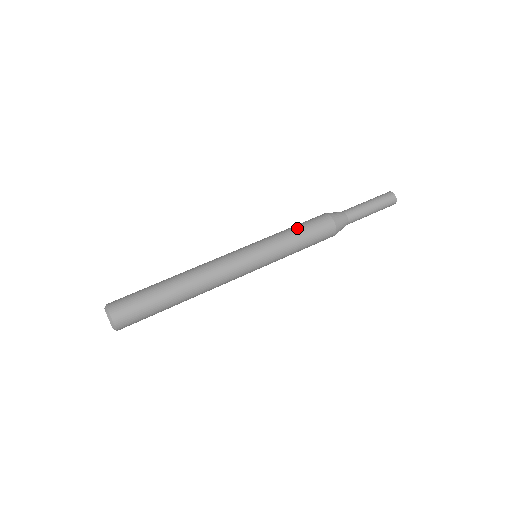
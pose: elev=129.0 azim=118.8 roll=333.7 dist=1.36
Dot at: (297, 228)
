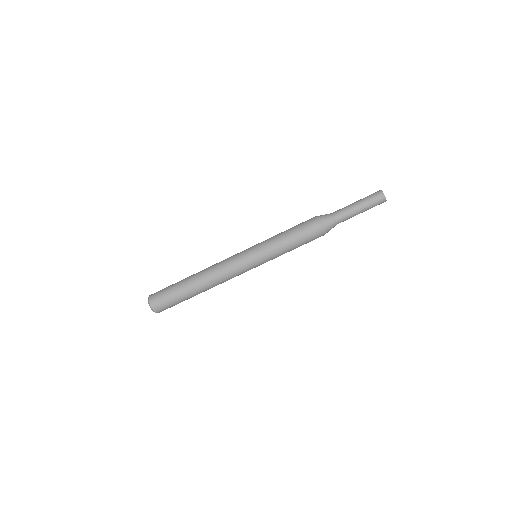
Dot at: (294, 245)
